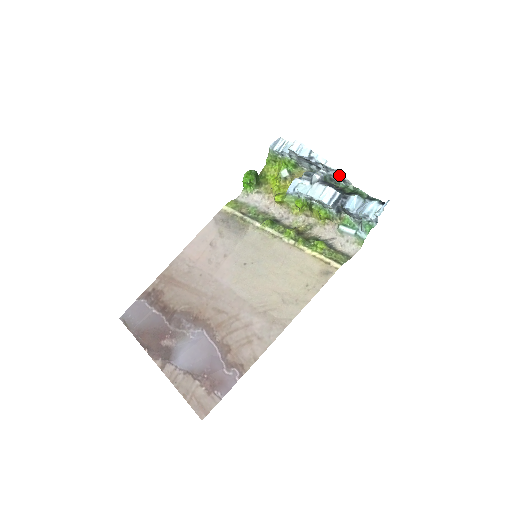
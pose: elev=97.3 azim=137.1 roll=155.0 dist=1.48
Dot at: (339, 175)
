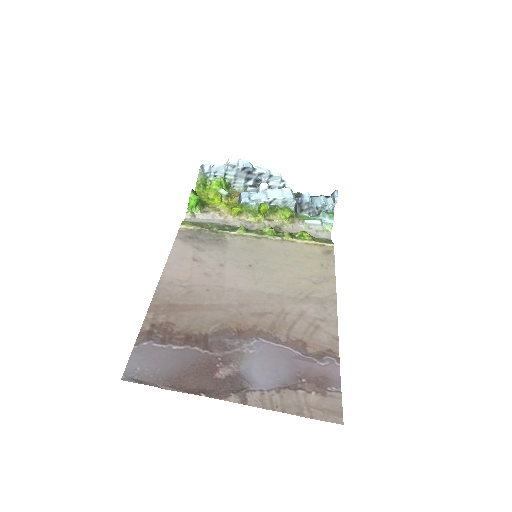
Dot at: (280, 183)
